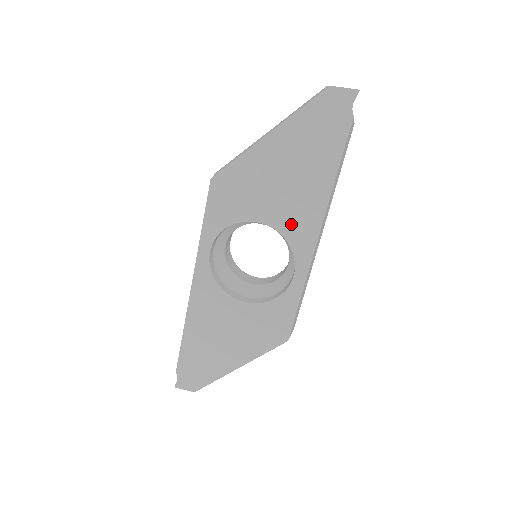
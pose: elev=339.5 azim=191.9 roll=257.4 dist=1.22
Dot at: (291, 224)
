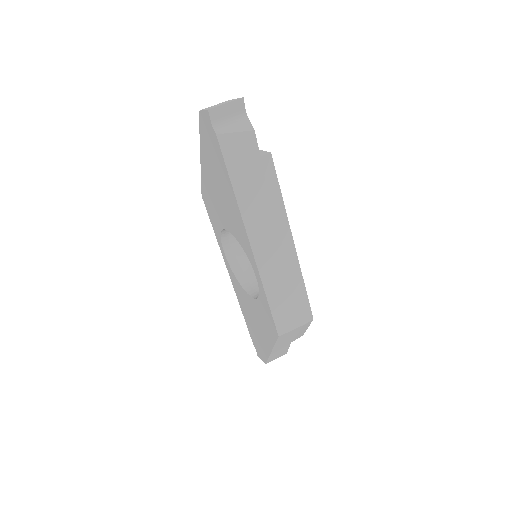
Dot at: (237, 232)
